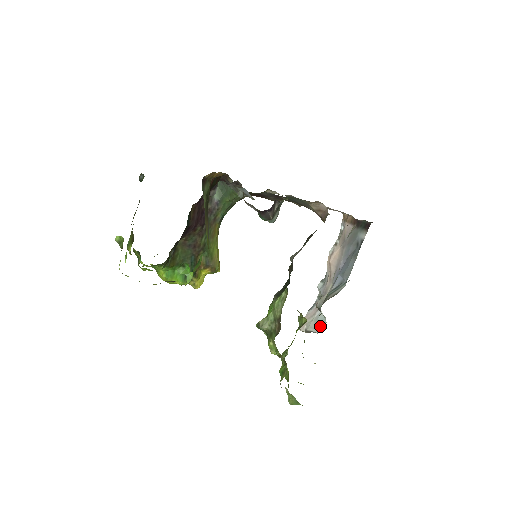
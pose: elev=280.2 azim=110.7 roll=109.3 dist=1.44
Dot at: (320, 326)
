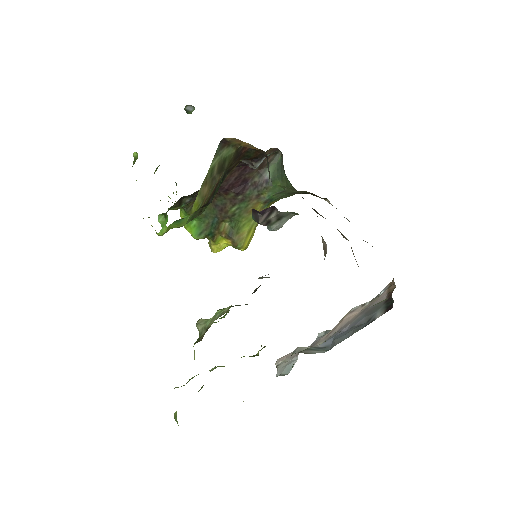
Dot at: (283, 372)
